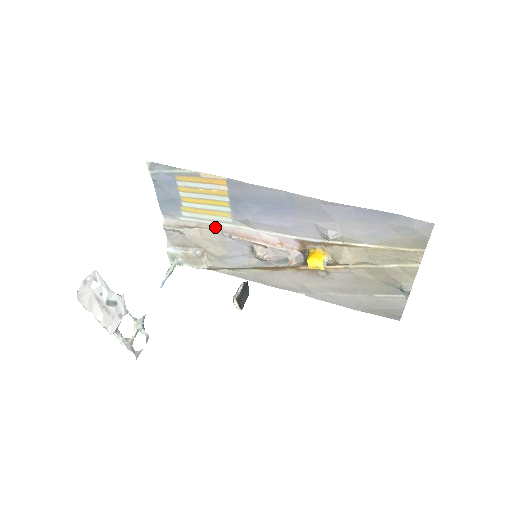
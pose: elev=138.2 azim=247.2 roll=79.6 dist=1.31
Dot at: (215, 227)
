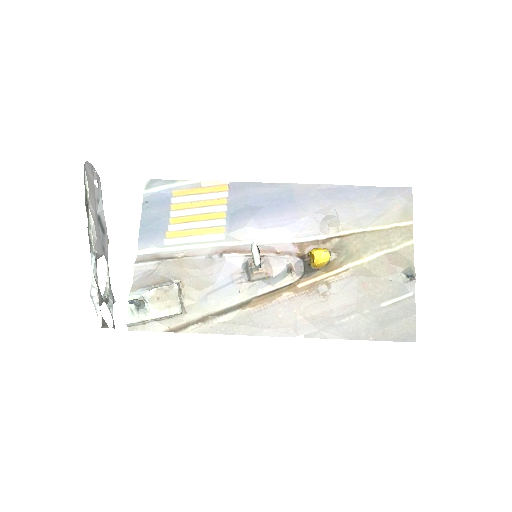
Dot at: (202, 252)
